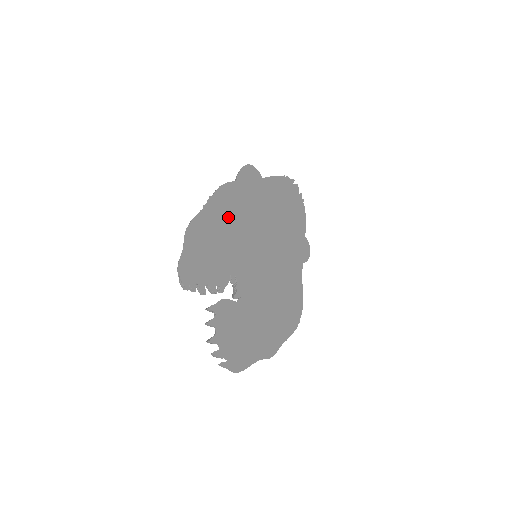
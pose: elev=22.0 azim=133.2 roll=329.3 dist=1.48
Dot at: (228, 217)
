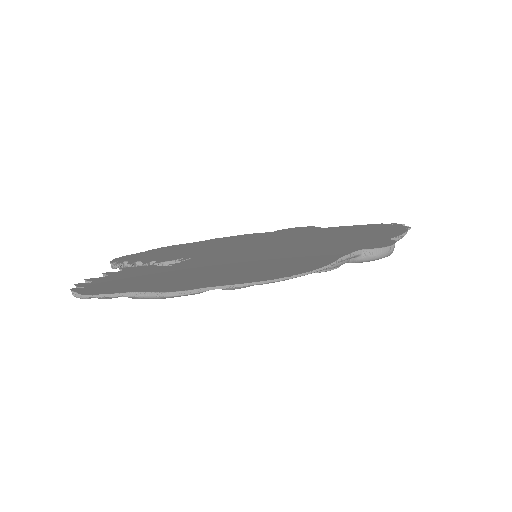
Dot at: (230, 242)
